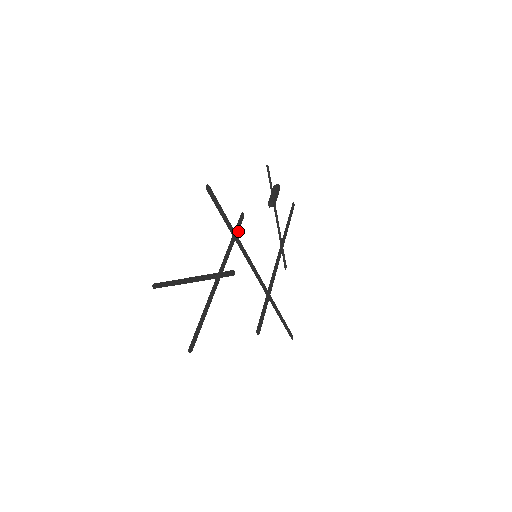
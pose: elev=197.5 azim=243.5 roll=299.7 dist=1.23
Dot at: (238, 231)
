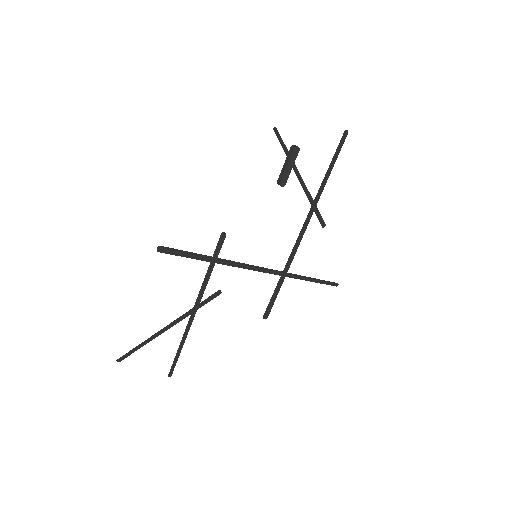
Dot at: (216, 258)
